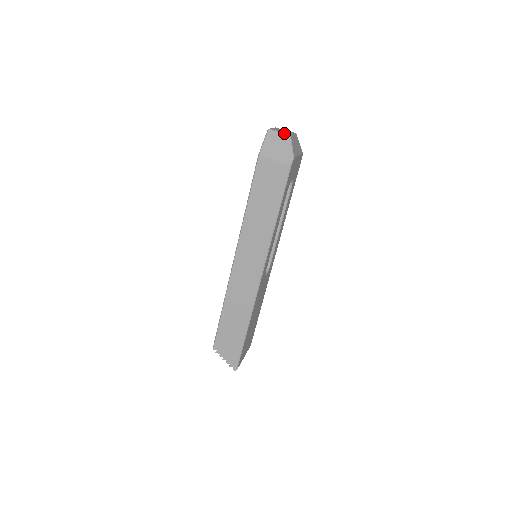
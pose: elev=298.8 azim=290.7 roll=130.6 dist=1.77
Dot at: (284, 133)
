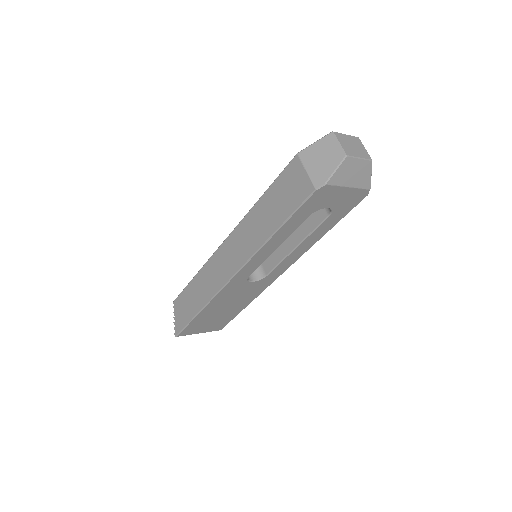
Dot at: (342, 148)
